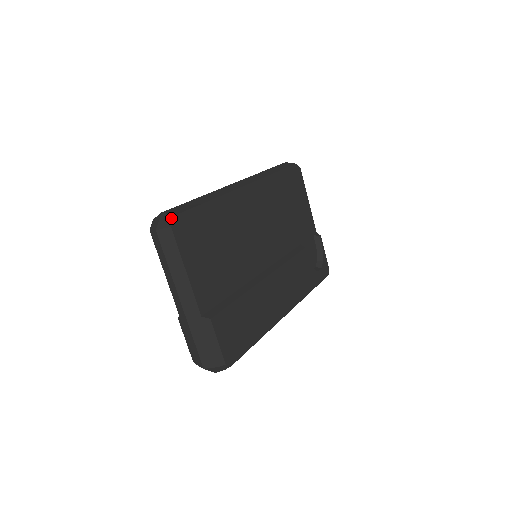
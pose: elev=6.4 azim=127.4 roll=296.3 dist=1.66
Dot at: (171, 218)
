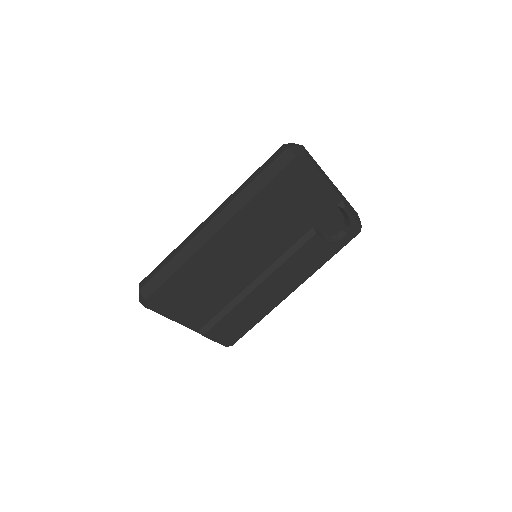
Dot at: (144, 301)
